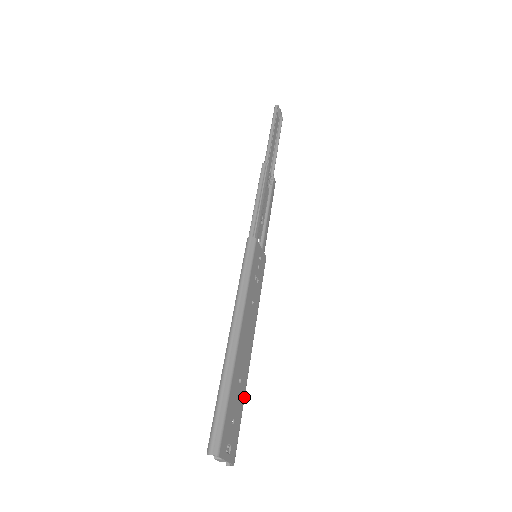
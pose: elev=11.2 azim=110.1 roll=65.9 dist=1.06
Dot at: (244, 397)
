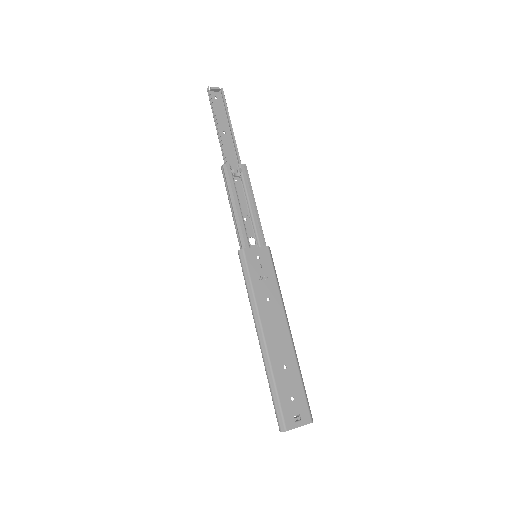
Dot at: (299, 372)
